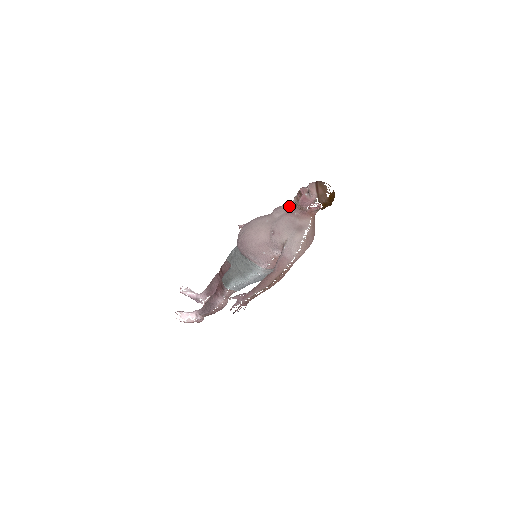
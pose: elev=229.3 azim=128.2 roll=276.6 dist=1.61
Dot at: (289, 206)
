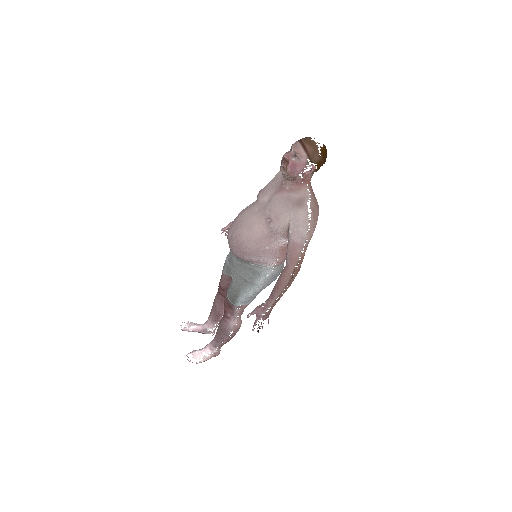
Dot at: (275, 183)
